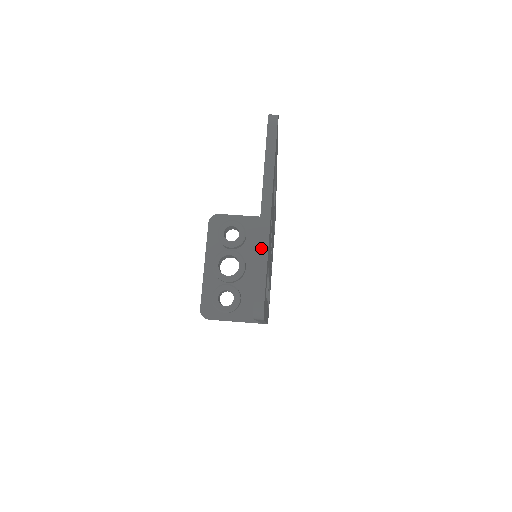
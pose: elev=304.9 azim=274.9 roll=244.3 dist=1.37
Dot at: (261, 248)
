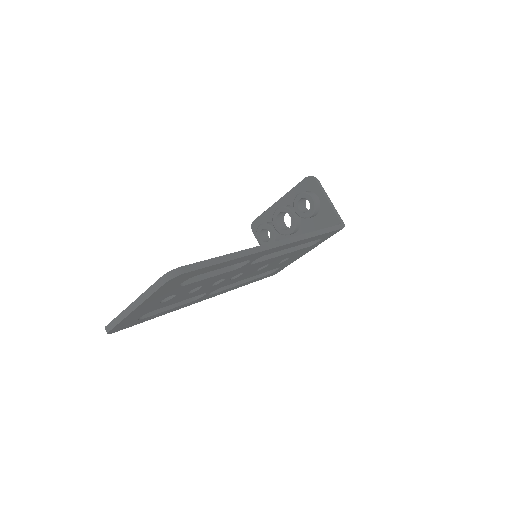
Dot at: (120, 316)
